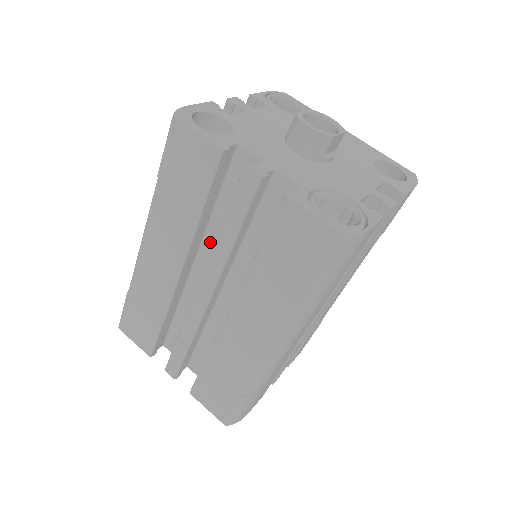
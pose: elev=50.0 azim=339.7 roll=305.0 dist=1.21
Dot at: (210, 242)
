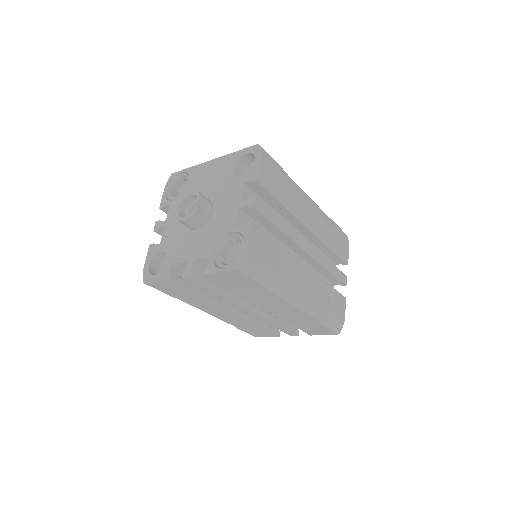
Dot at: occluded
